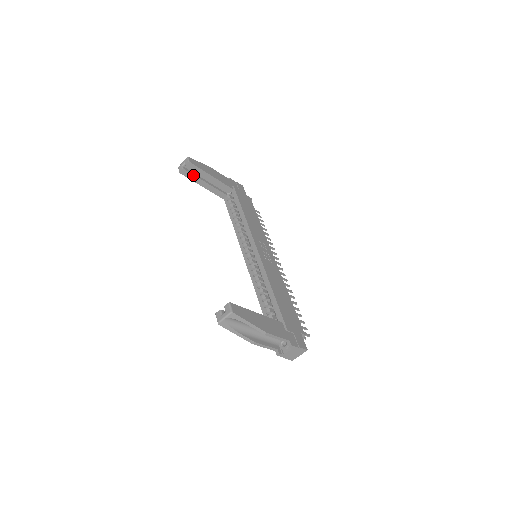
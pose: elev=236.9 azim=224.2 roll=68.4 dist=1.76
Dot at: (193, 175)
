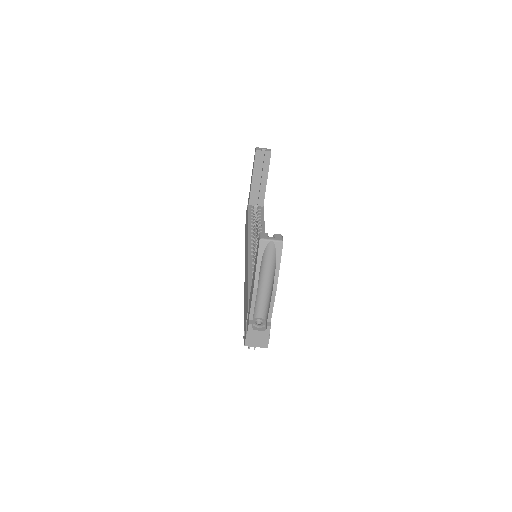
Dot at: (260, 163)
